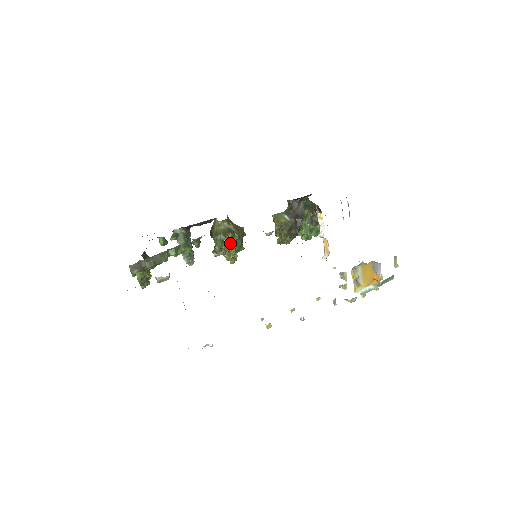
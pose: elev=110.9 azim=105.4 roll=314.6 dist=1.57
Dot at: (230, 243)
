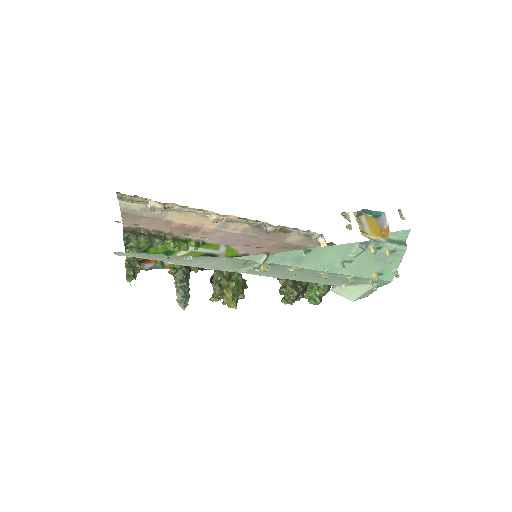
Dot at: (230, 277)
